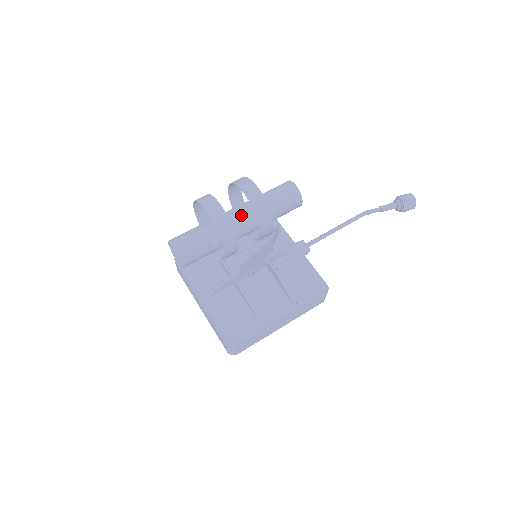
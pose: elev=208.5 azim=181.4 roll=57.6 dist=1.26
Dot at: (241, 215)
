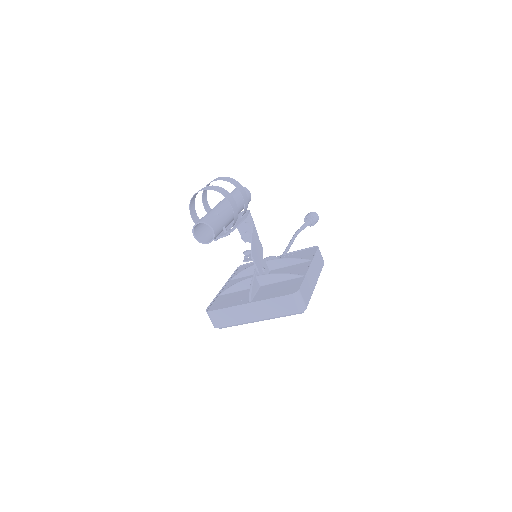
Dot at: (222, 202)
